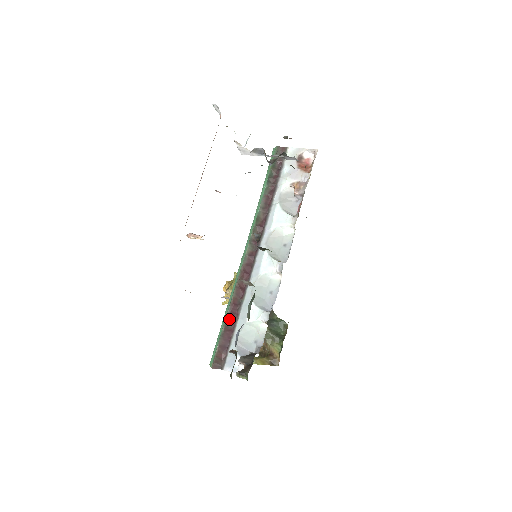
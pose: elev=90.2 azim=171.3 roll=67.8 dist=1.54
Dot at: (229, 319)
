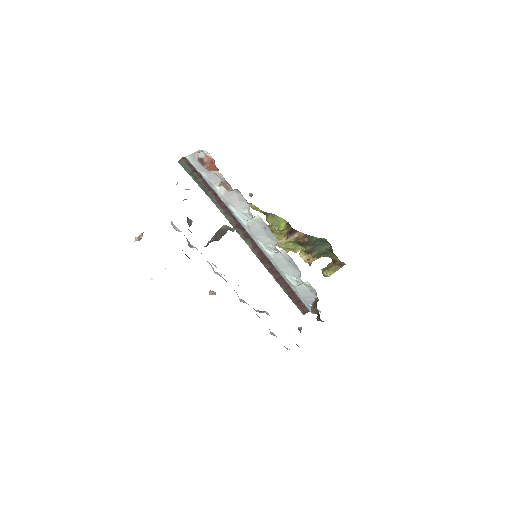
Dot at: (284, 288)
